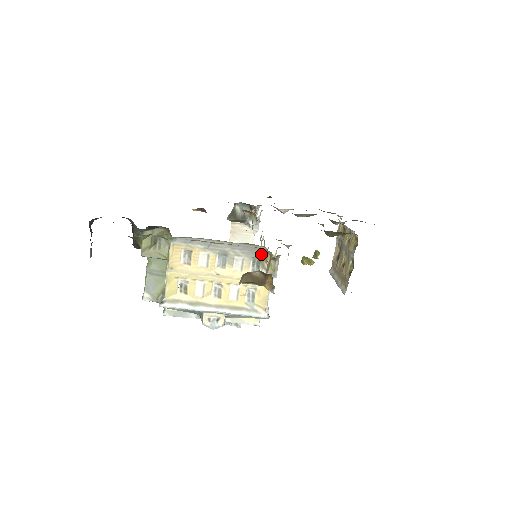
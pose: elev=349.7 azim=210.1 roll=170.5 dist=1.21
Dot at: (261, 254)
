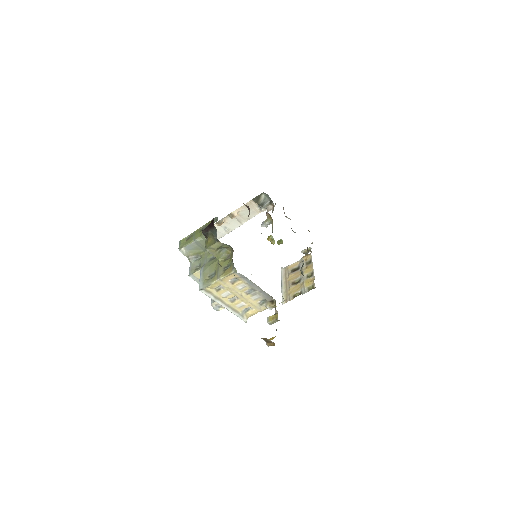
Dot at: (270, 301)
